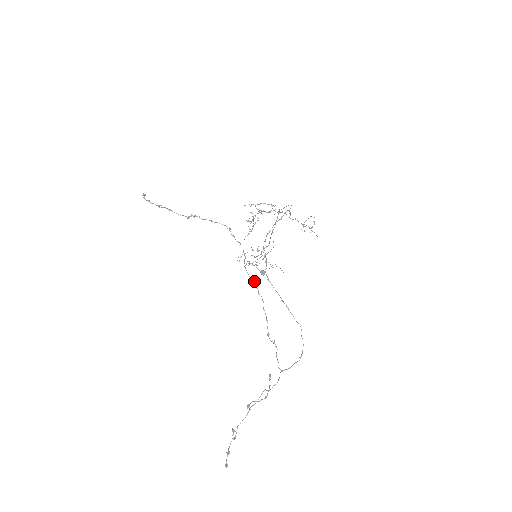
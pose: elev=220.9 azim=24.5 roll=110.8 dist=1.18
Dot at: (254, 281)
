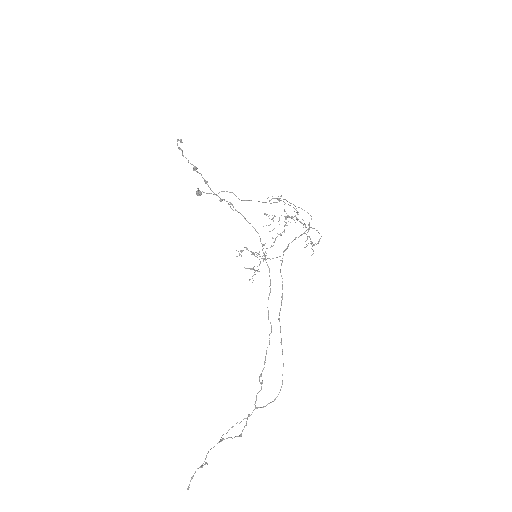
Dot at: (270, 322)
